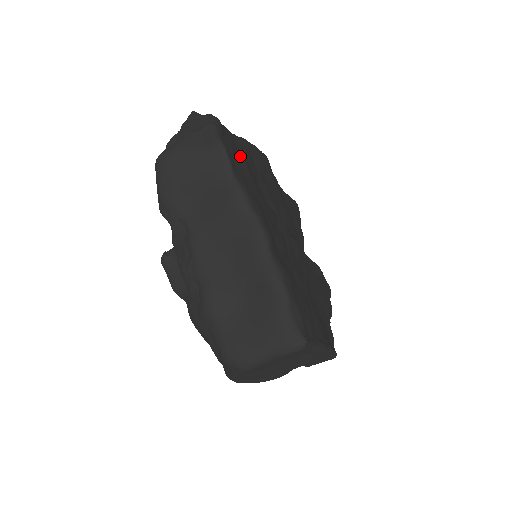
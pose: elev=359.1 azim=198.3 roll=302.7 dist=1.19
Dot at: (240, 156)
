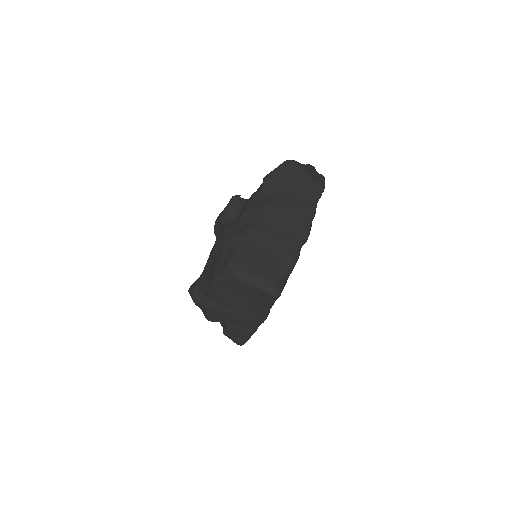
Dot at: occluded
